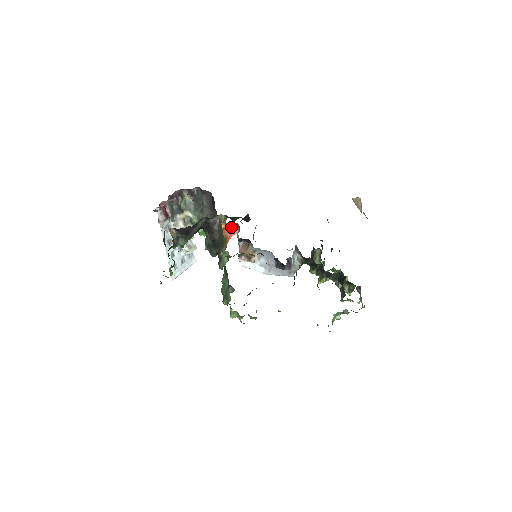
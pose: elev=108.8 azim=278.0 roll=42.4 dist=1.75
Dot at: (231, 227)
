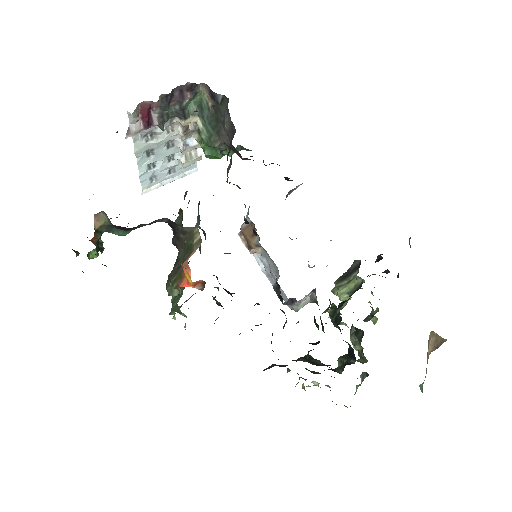
Dot at: (190, 280)
